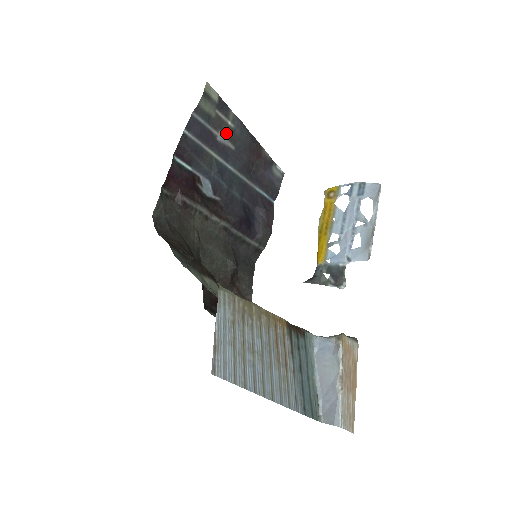
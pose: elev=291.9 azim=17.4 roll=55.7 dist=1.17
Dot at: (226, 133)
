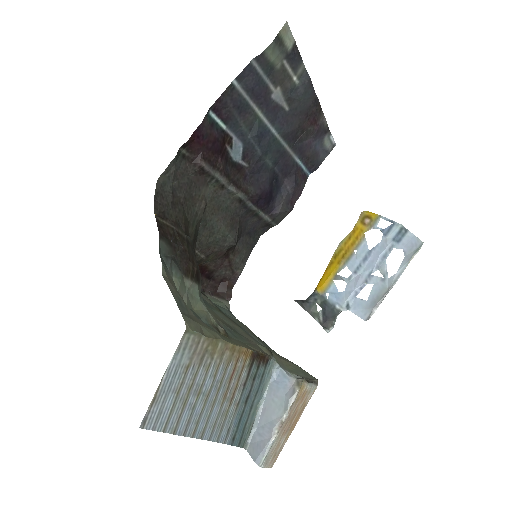
Dot at: (285, 90)
